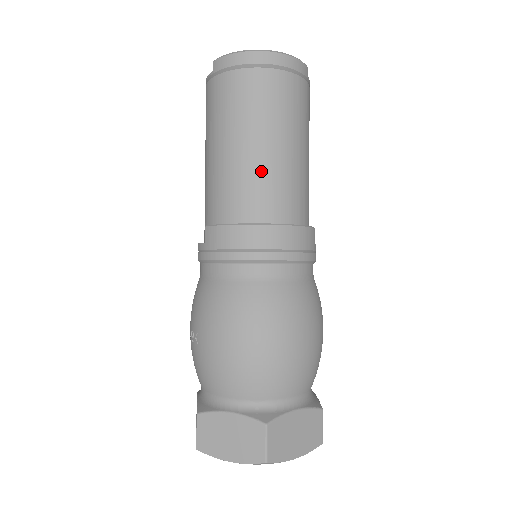
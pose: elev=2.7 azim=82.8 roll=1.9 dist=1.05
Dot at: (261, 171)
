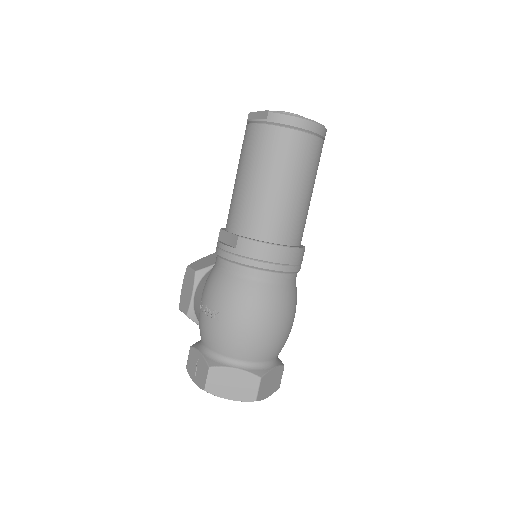
Dot at: (289, 208)
